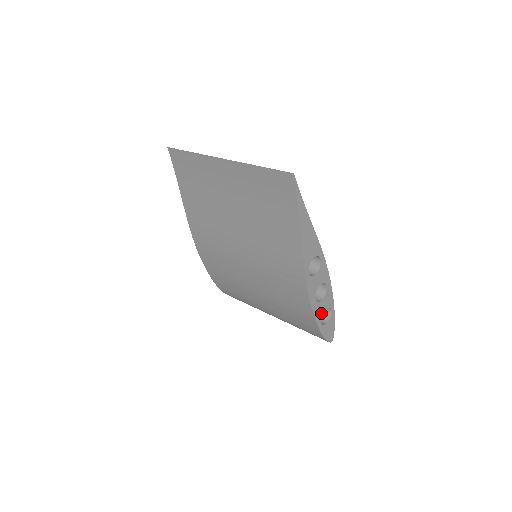
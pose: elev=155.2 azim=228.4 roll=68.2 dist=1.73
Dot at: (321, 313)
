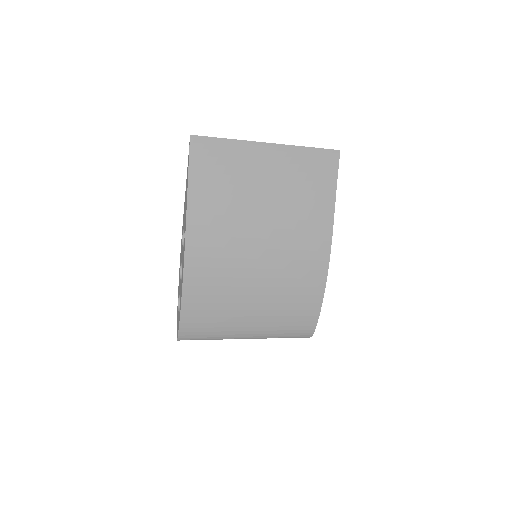
Dot at: occluded
